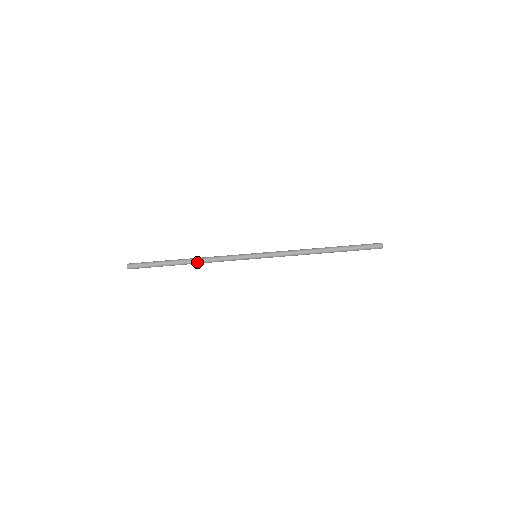
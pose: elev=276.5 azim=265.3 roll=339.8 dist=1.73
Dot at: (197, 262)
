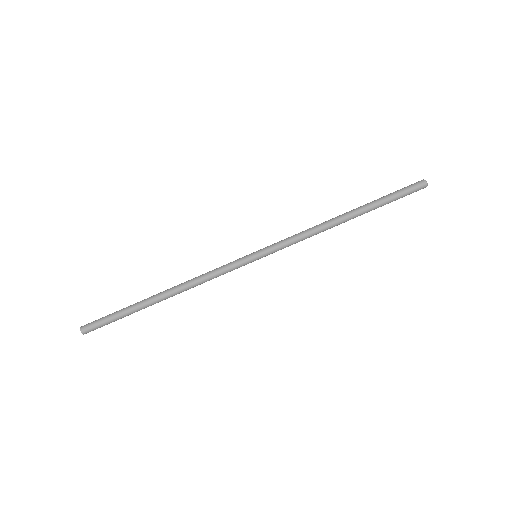
Dot at: (175, 289)
